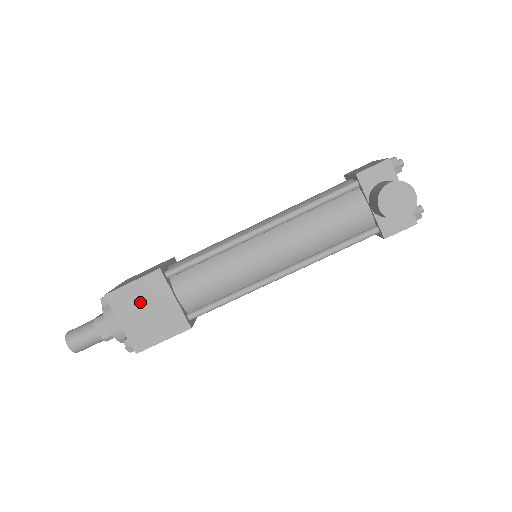
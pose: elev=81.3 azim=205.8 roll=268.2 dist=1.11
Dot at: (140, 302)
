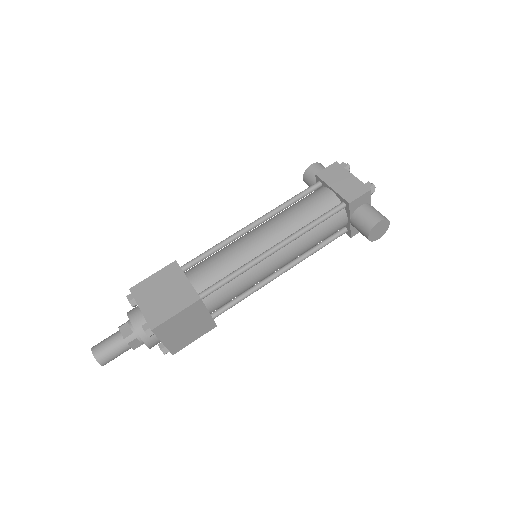
Dot at: (181, 324)
